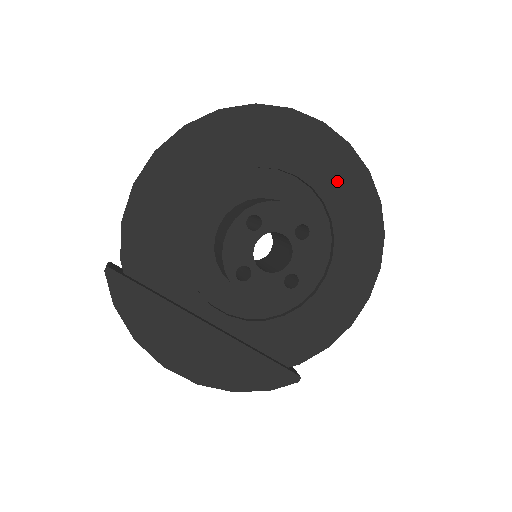
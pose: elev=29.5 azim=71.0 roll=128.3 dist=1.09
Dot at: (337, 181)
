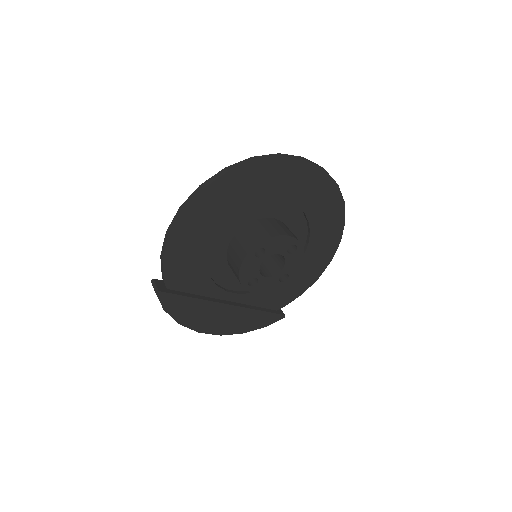
Dot at: (314, 197)
